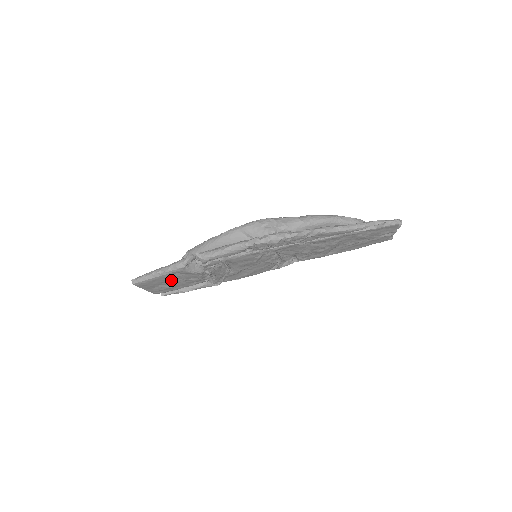
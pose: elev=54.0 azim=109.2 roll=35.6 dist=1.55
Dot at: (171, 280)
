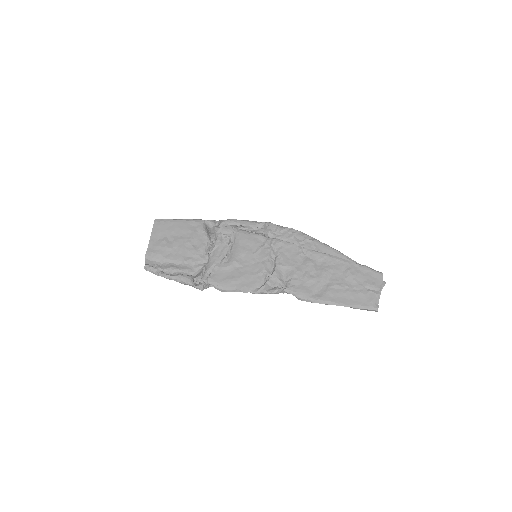
Dot at: (181, 234)
